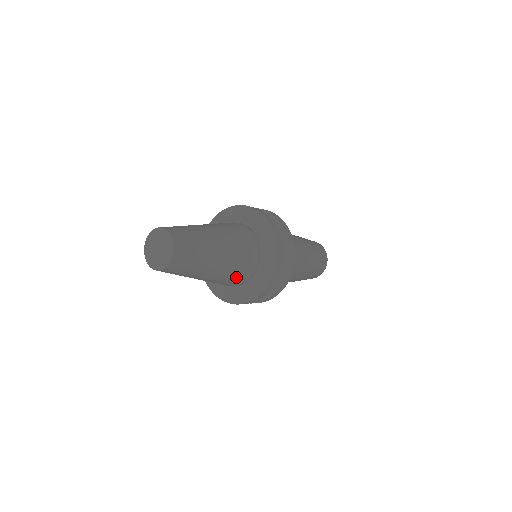
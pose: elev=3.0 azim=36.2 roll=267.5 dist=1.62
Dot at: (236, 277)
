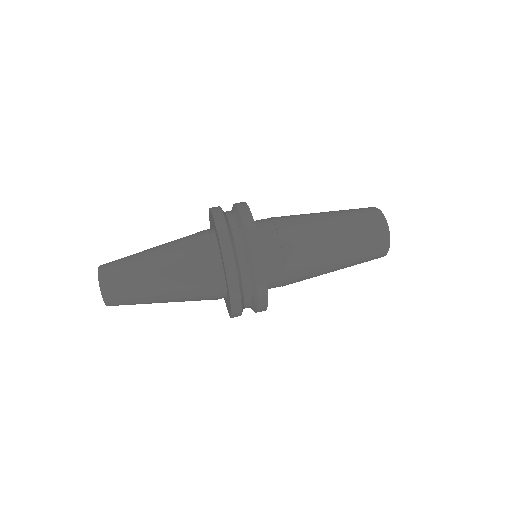
Dot at: occluded
